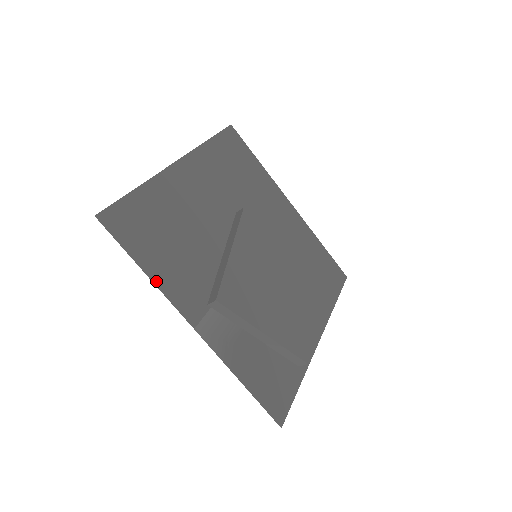
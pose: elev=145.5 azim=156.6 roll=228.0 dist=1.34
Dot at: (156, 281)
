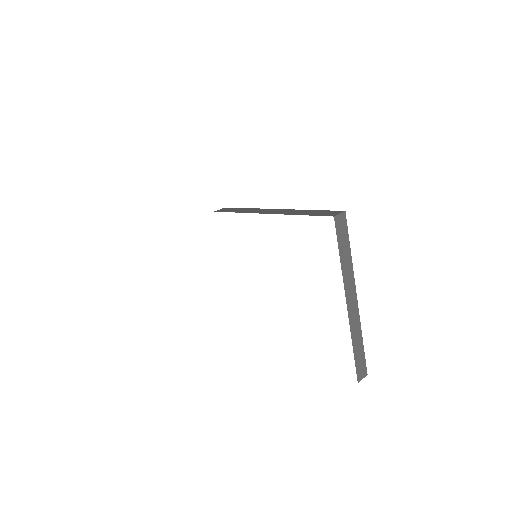
Dot at: occluded
